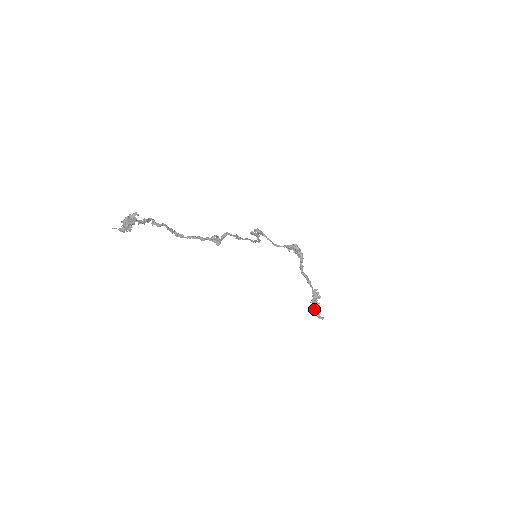
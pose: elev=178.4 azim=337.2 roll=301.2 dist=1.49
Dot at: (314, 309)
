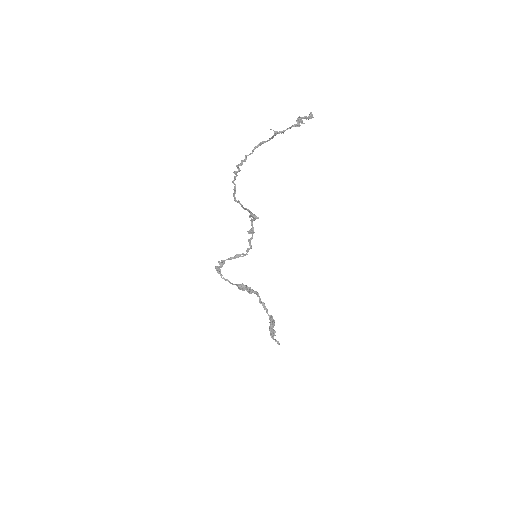
Dot at: (273, 334)
